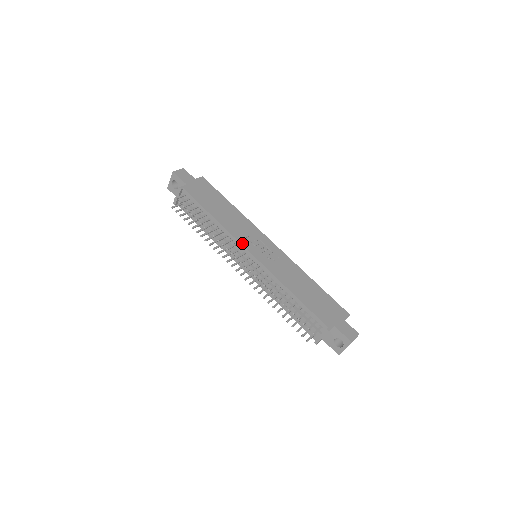
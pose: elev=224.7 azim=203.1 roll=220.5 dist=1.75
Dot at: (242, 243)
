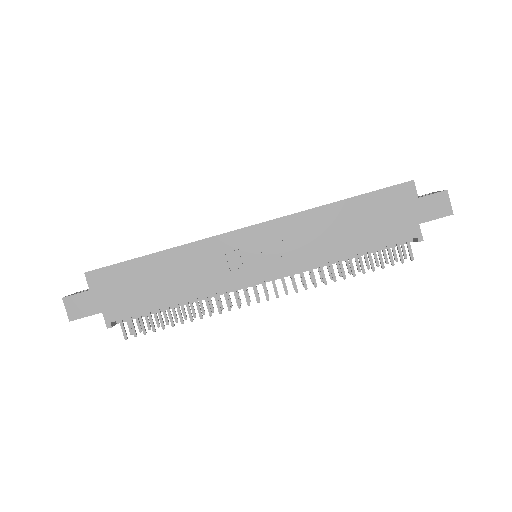
Dot at: (239, 284)
